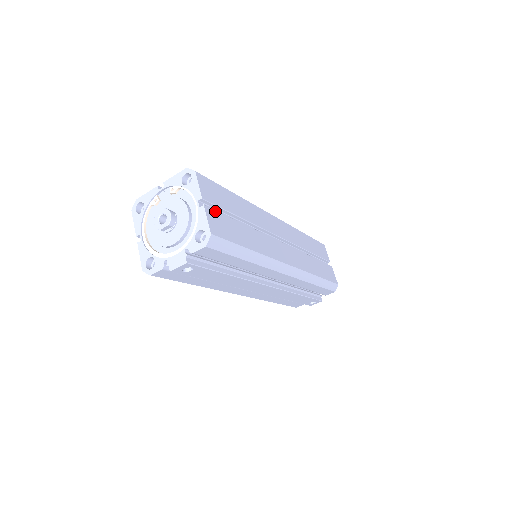
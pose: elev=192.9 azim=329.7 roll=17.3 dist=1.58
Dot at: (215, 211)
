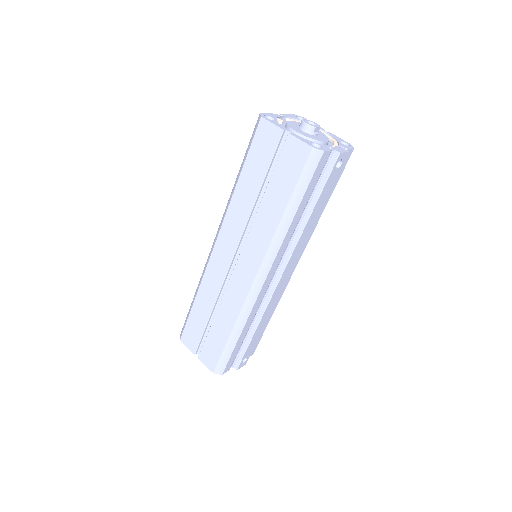
Dot at: occluded
